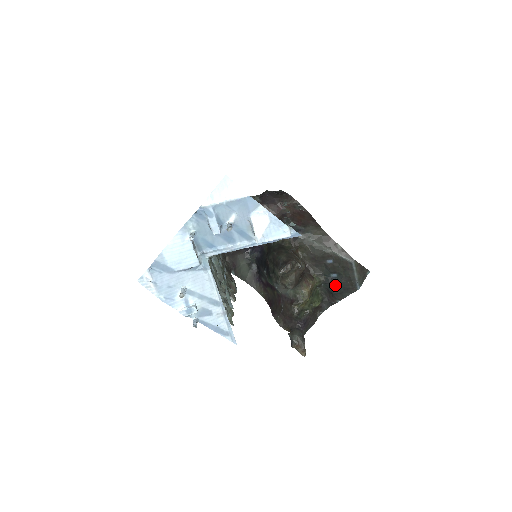
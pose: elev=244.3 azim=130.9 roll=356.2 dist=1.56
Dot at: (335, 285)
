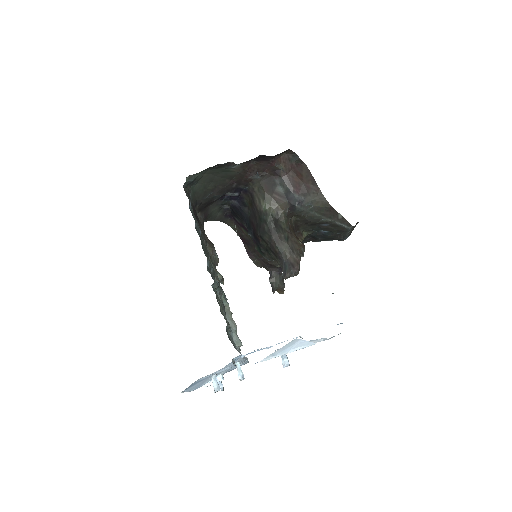
Dot at: (322, 237)
